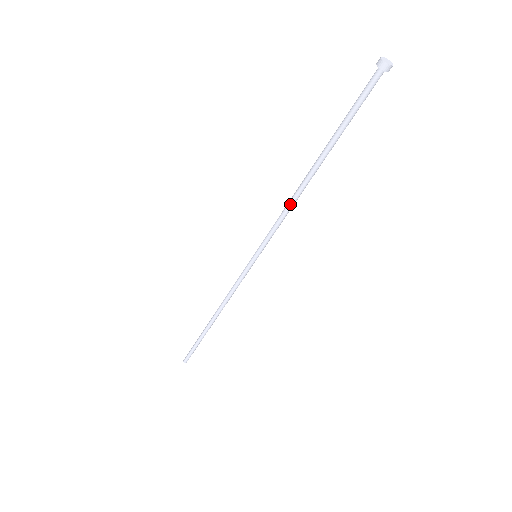
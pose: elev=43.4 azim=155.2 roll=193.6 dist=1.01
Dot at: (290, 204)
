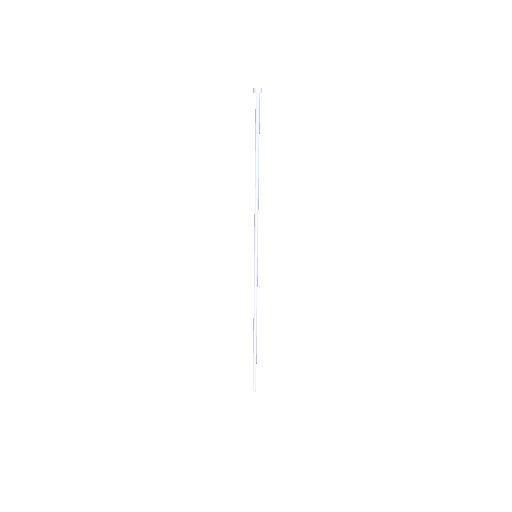
Dot at: (257, 203)
